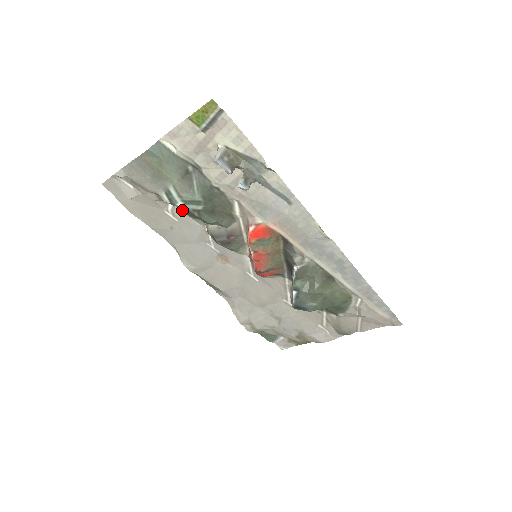
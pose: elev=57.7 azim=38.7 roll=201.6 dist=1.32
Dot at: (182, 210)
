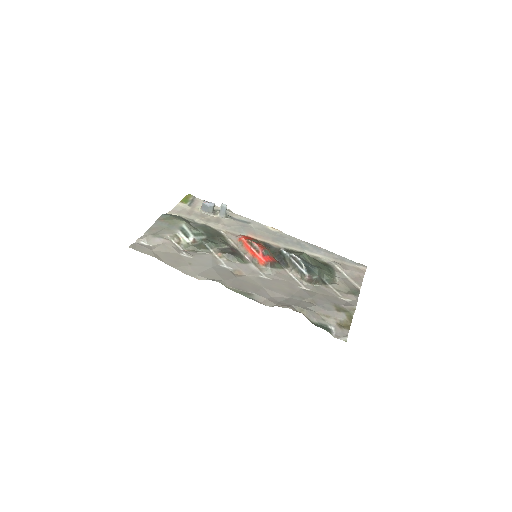
Dot at: (192, 252)
